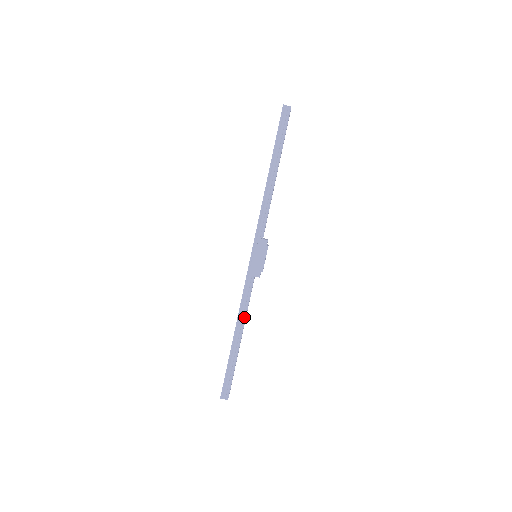
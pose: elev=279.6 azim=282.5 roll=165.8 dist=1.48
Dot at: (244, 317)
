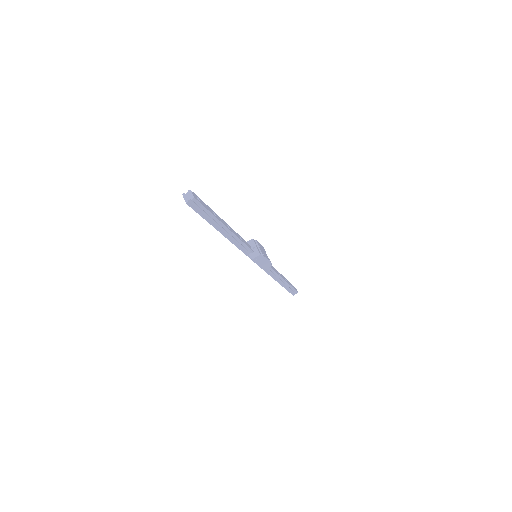
Dot at: (277, 275)
